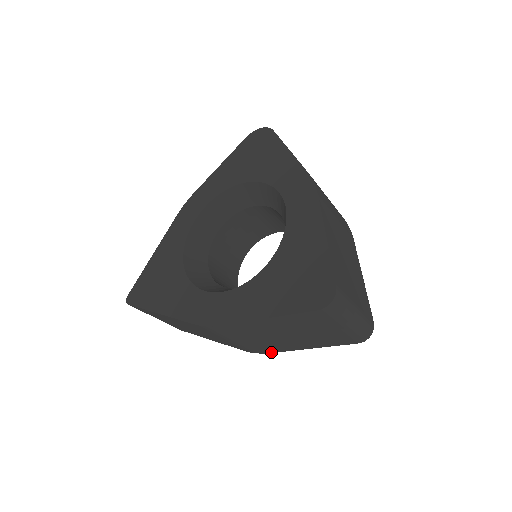
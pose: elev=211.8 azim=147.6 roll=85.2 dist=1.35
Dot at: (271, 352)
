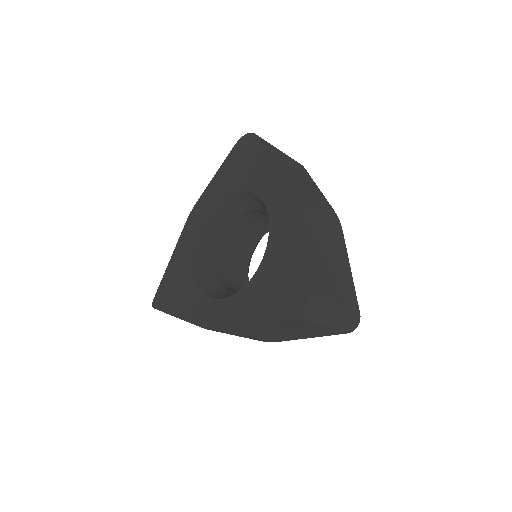
Dot at: (277, 341)
